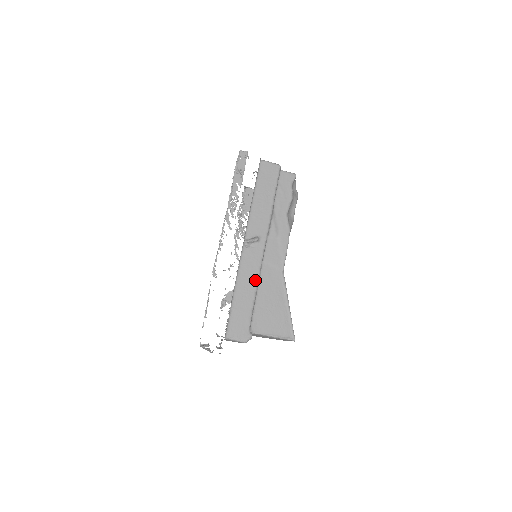
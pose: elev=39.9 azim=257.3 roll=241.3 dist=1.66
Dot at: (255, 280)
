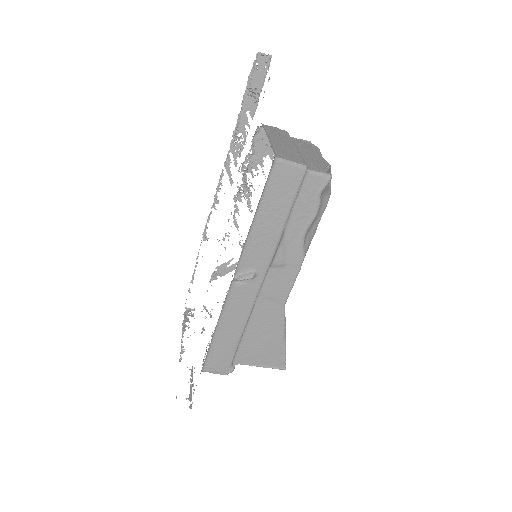
Dot at: (244, 319)
